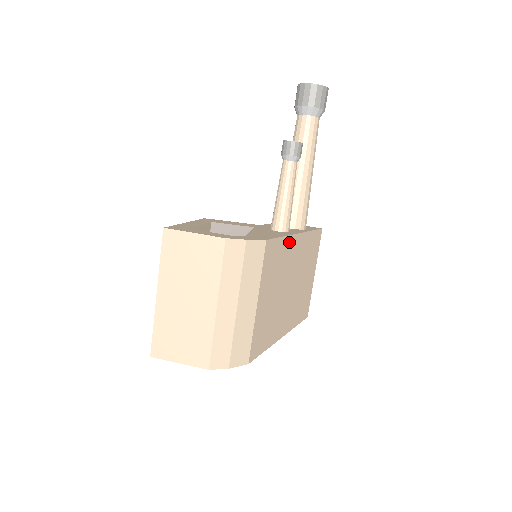
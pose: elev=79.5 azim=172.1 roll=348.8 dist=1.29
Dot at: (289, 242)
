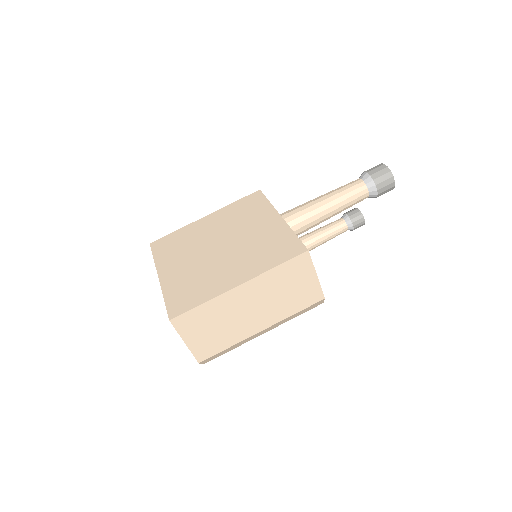
Dot at: occluded
